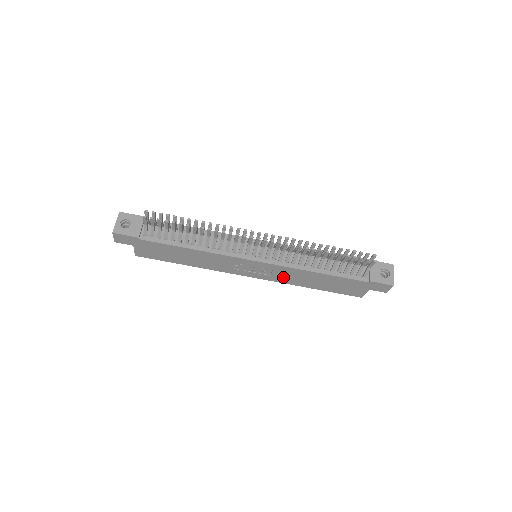
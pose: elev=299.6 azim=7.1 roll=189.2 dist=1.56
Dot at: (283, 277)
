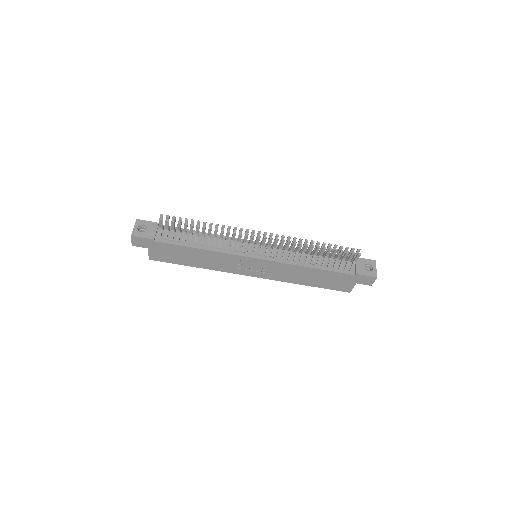
Dot at: (280, 274)
